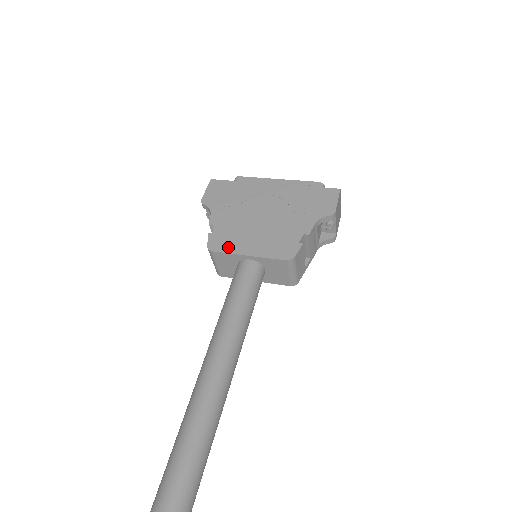
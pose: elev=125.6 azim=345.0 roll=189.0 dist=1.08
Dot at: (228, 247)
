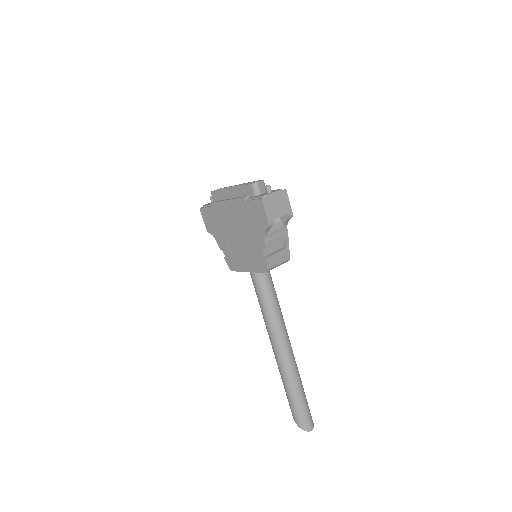
Dot at: (237, 267)
